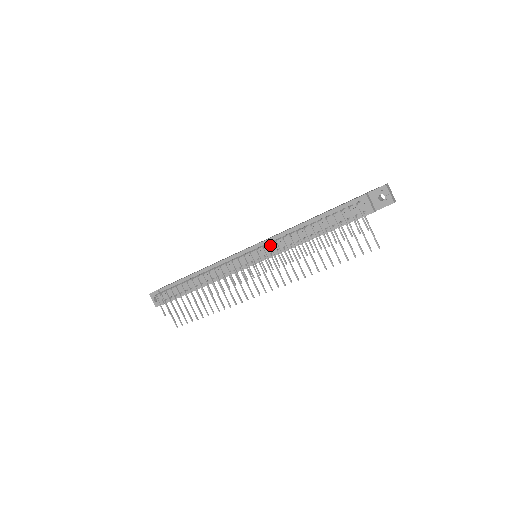
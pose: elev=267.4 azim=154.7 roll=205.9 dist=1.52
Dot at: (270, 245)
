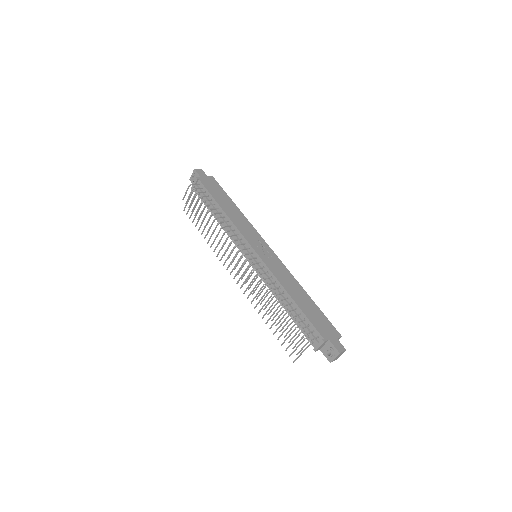
Dot at: occluded
